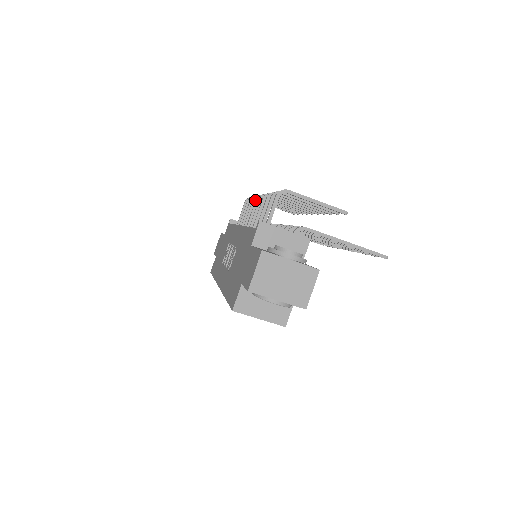
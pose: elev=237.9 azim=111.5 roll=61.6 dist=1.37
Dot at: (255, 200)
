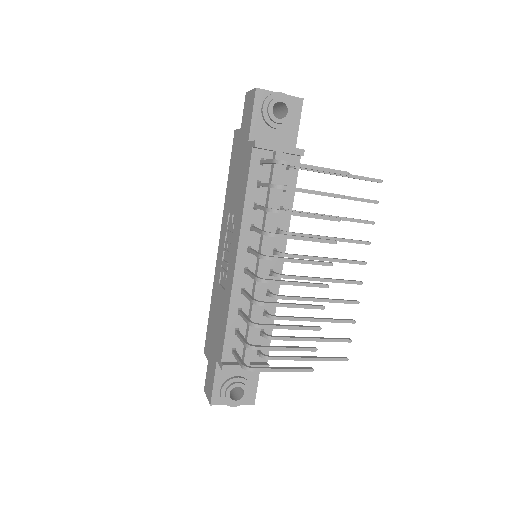
Dot at: (257, 256)
